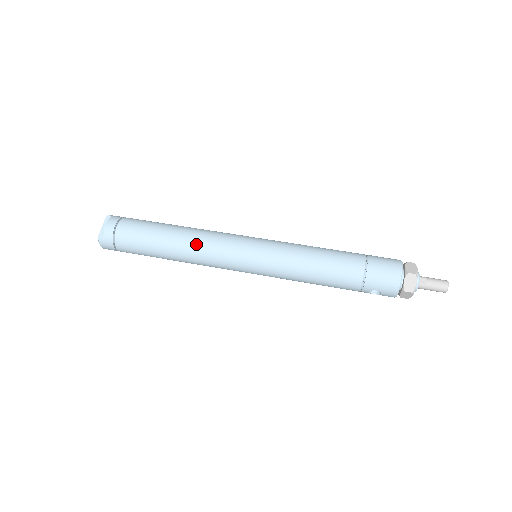
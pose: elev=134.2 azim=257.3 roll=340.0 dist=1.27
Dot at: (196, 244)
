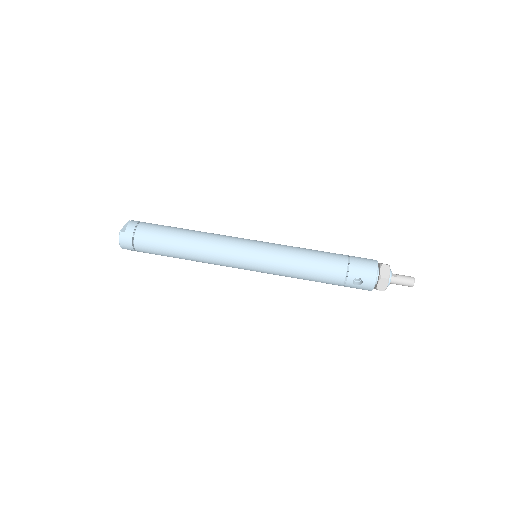
Dot at: (208, 238)
